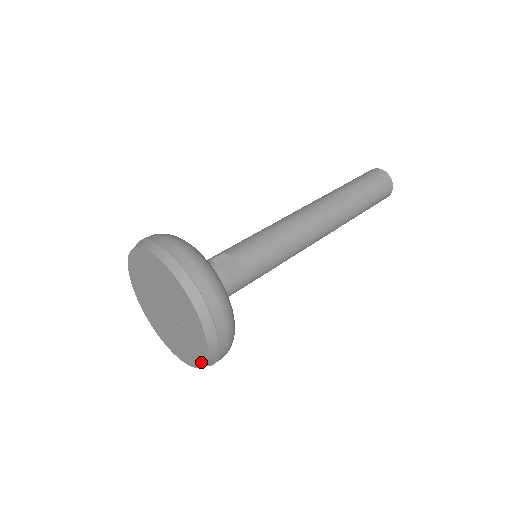
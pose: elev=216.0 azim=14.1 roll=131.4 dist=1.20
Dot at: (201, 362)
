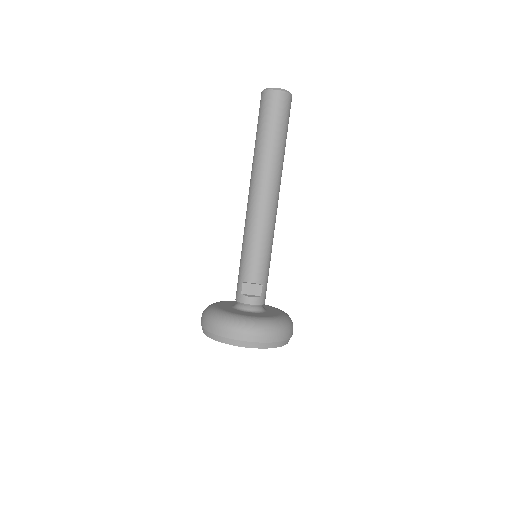
Dot at: occluded
